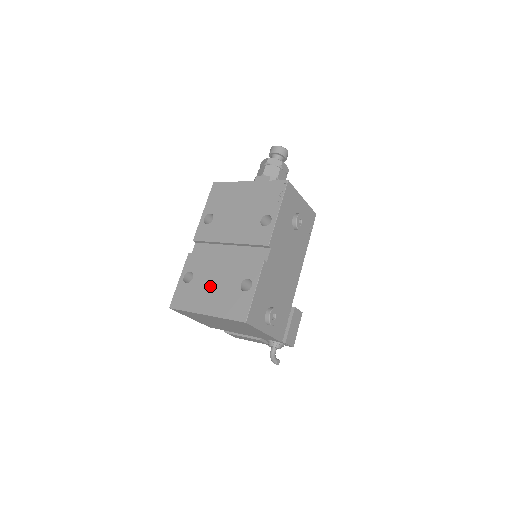
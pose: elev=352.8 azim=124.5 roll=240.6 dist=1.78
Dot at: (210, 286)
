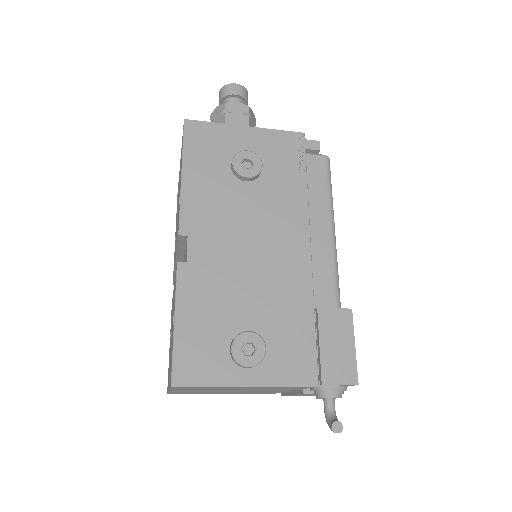
Dot at: occluded
